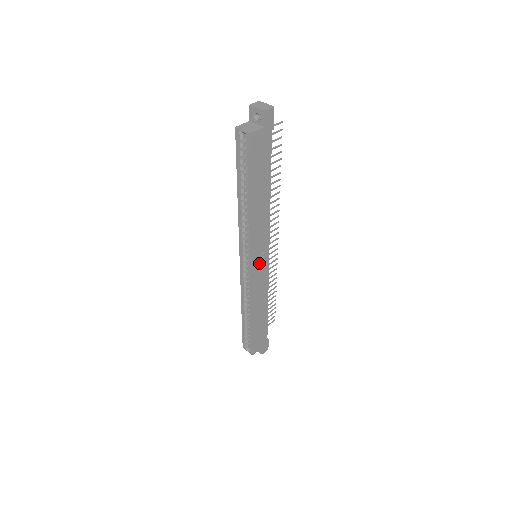
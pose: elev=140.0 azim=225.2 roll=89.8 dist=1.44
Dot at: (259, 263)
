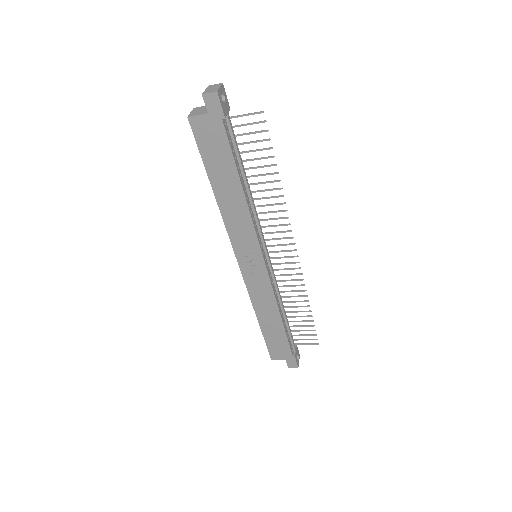
Dot at: (251, 264)
